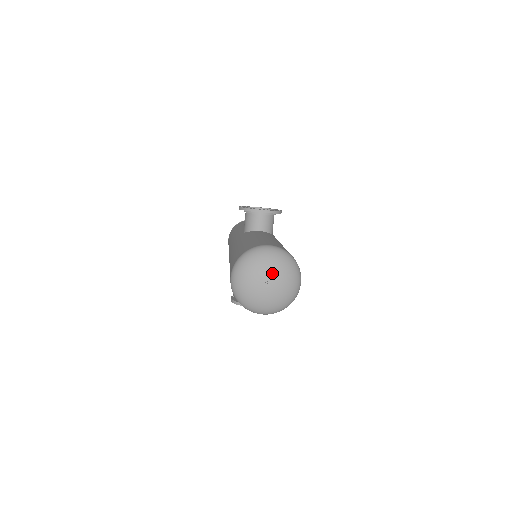
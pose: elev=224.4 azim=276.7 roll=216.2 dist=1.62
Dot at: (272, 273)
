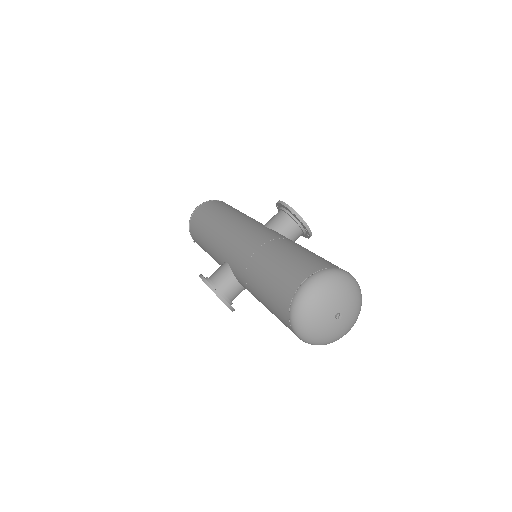
Dot at: (348, 308)
